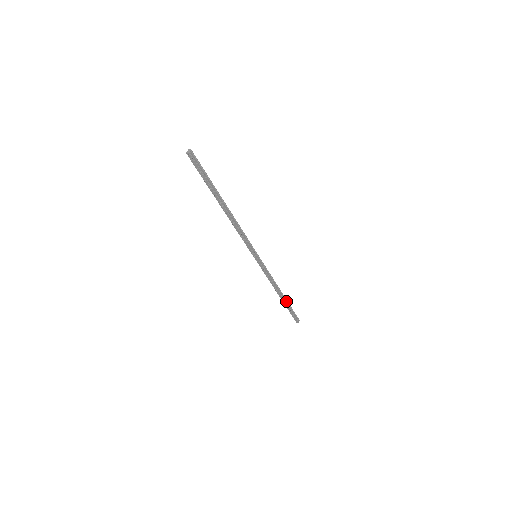
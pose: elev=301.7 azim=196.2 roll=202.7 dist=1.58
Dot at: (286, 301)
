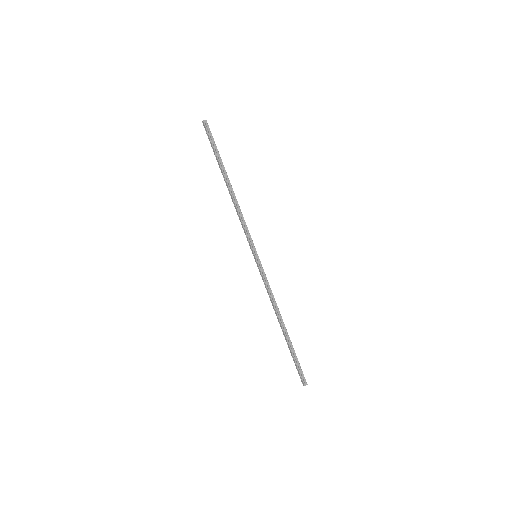
Dot at: (289, 340)
